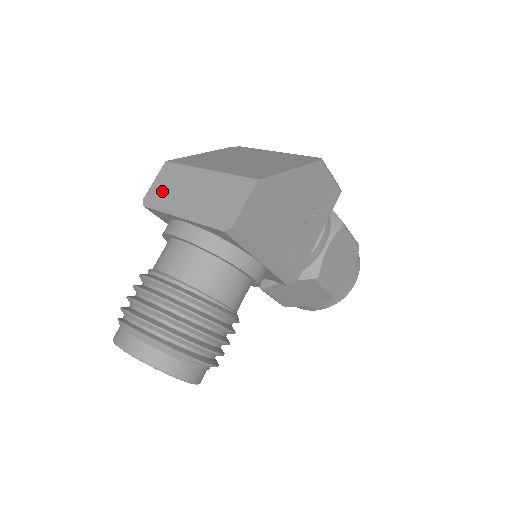
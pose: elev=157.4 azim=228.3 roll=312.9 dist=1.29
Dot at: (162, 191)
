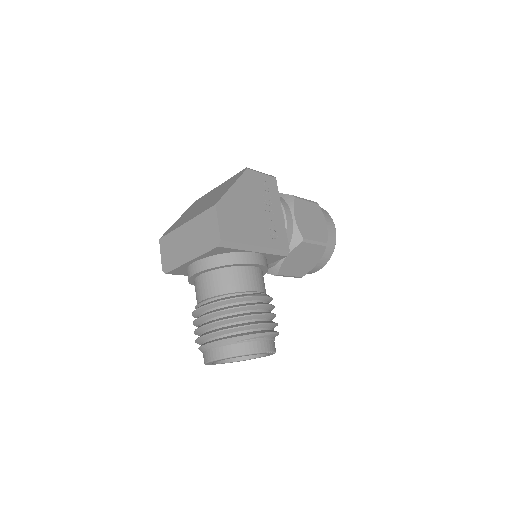
Dot at: (169, 256)
